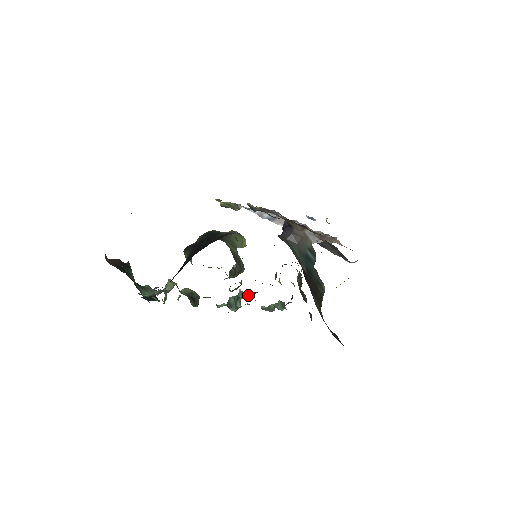
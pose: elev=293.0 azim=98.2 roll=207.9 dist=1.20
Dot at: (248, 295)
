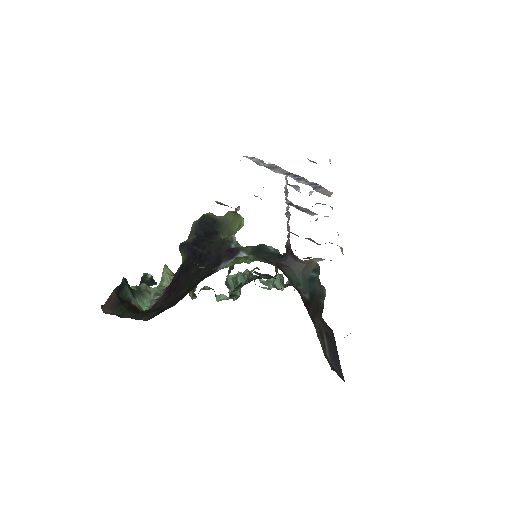
Dot at: (247, 280)
